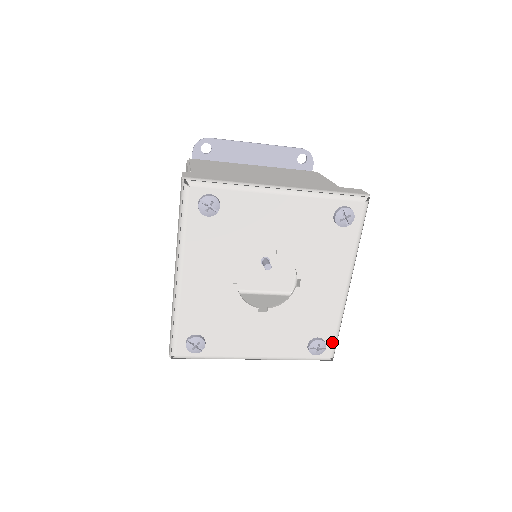
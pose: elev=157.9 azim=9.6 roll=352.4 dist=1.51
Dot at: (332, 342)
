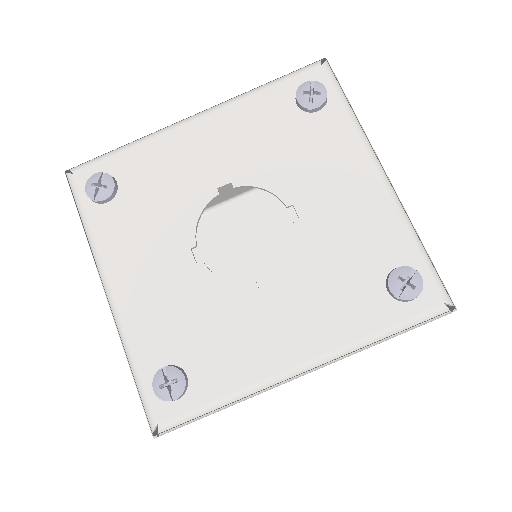
Dot at: (189, 408)
